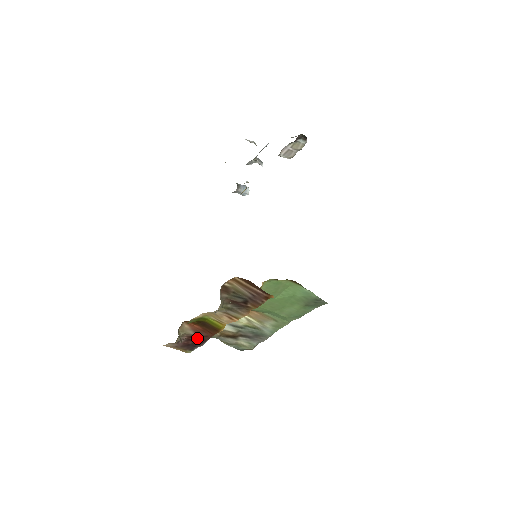
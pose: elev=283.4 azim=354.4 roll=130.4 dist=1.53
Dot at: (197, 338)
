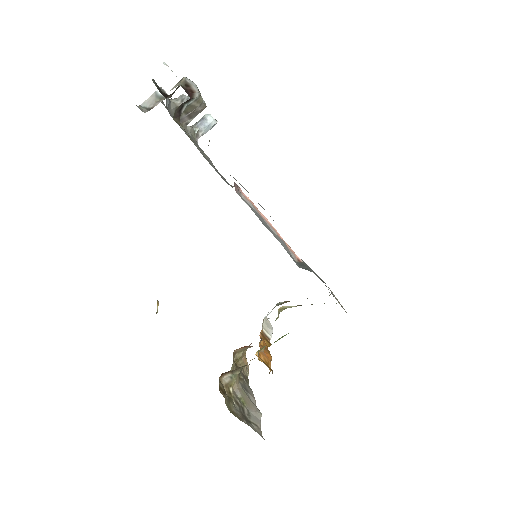
Dot at: occluded
